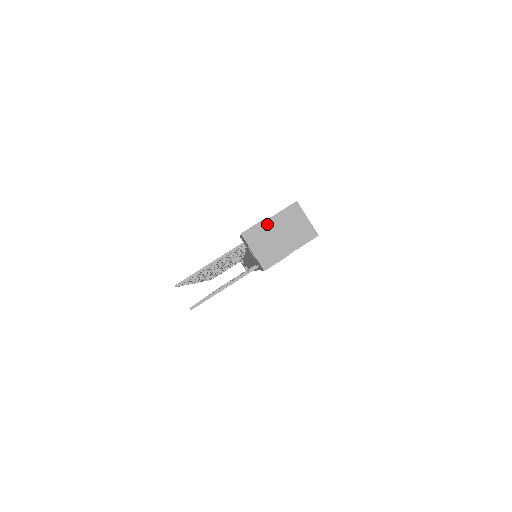
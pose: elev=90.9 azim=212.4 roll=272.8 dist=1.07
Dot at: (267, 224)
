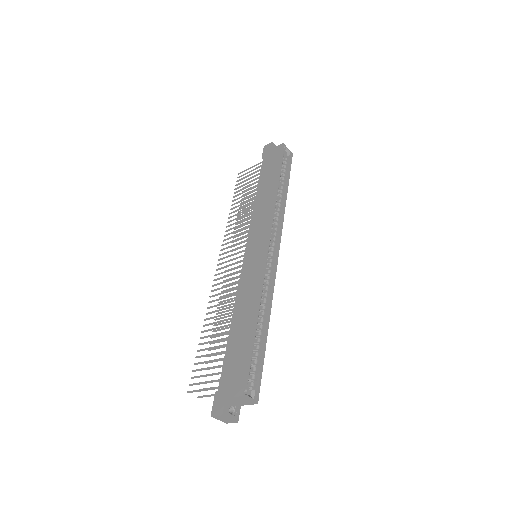
Dot at: (224, 416)
